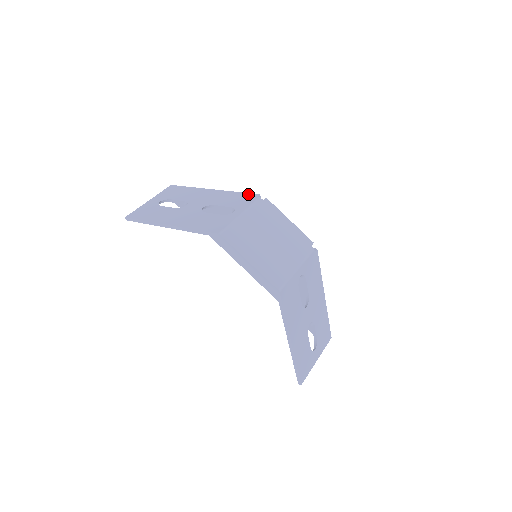
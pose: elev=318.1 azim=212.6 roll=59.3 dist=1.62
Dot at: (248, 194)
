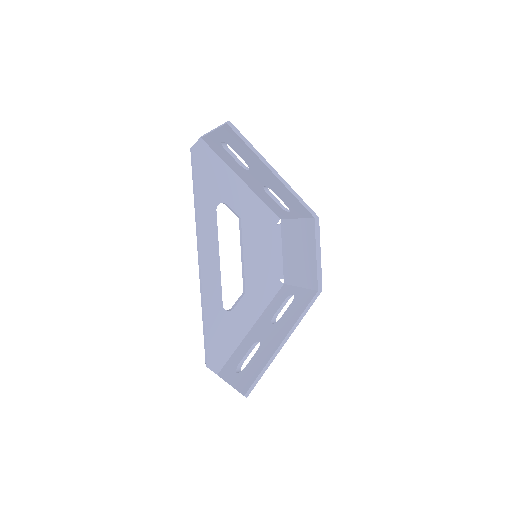
Dot at: occluded
